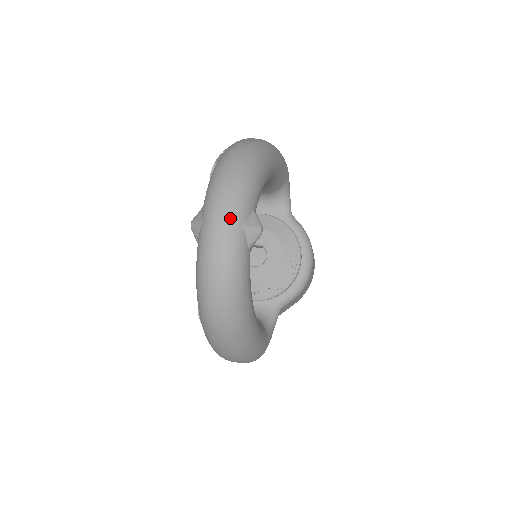
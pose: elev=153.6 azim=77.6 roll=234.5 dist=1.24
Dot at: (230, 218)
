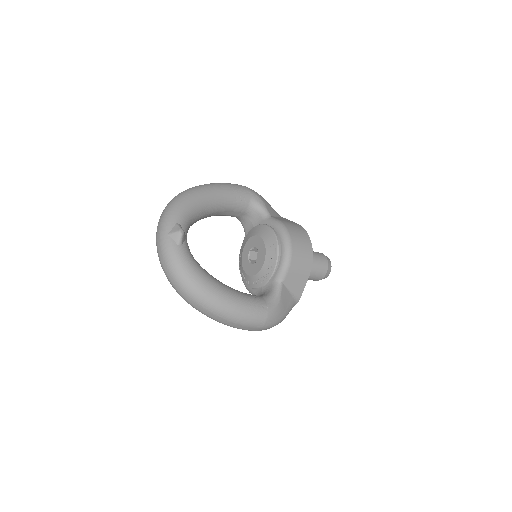
Dot at: (161, 234)
